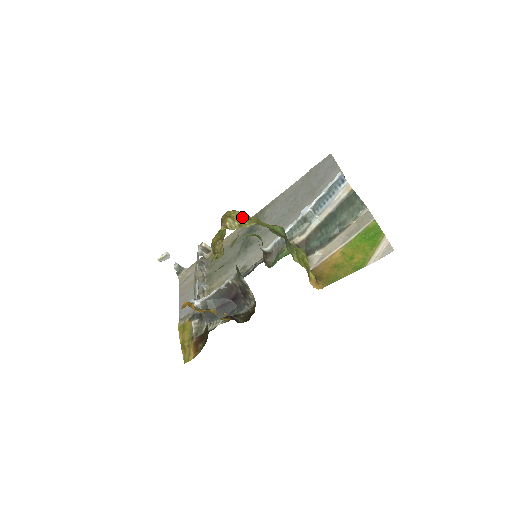
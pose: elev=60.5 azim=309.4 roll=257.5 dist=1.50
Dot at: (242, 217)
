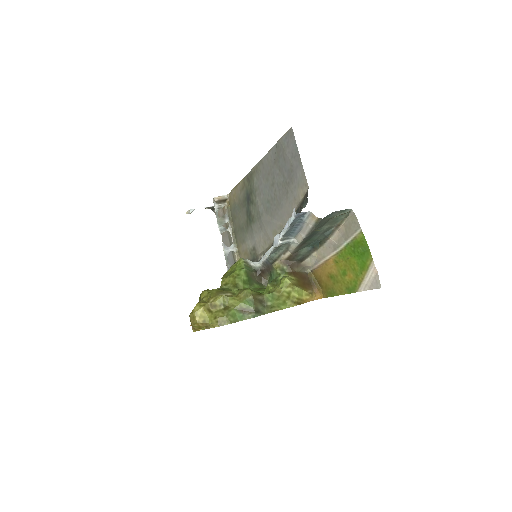
Dot at: (205, 316)
